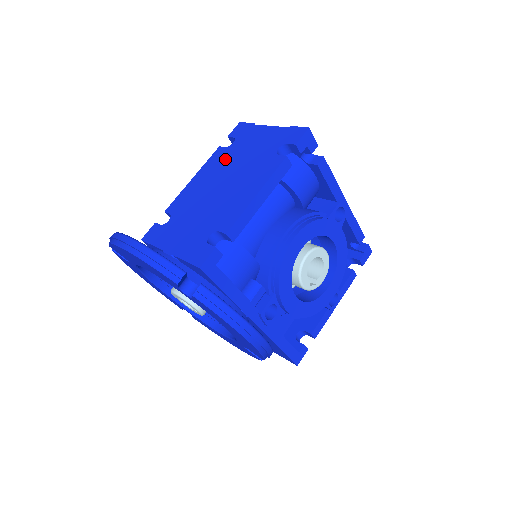
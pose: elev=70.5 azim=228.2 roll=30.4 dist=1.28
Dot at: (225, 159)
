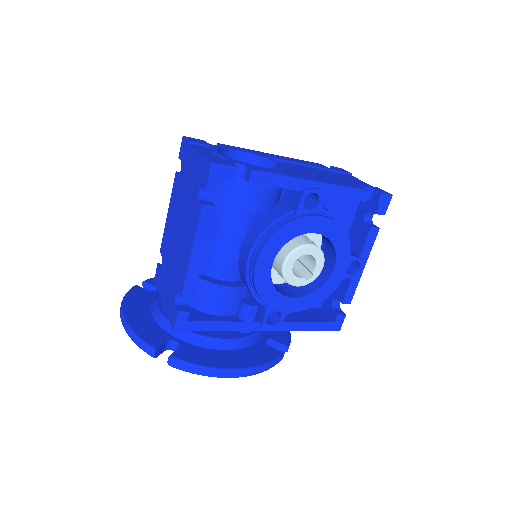
Dot at: (178, 193)
